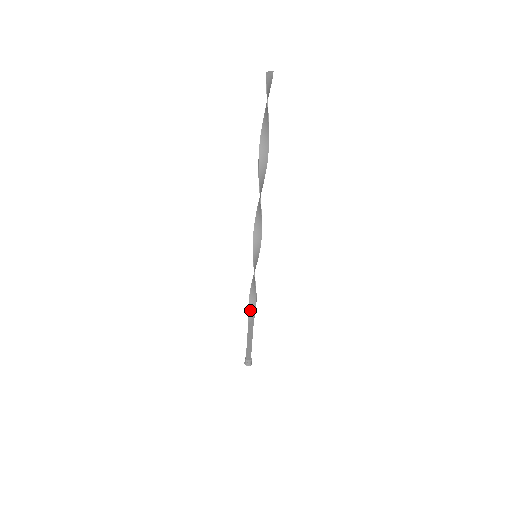
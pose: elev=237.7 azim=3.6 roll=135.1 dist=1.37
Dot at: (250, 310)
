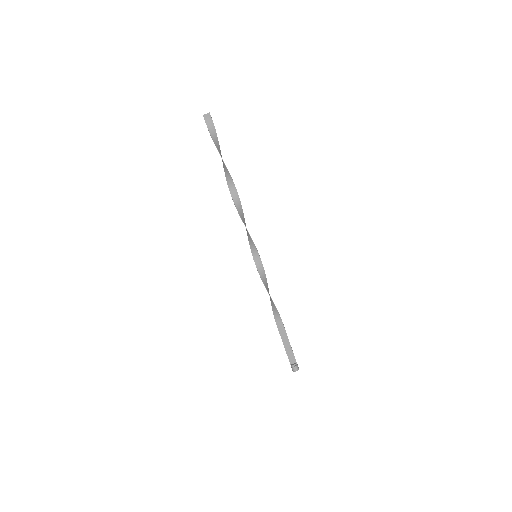
Dot at: (274, 310)
